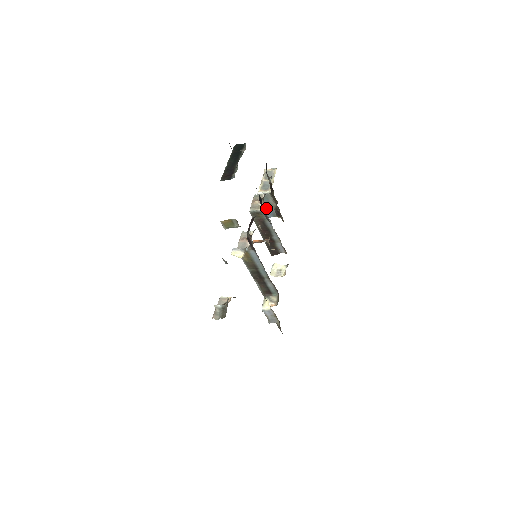
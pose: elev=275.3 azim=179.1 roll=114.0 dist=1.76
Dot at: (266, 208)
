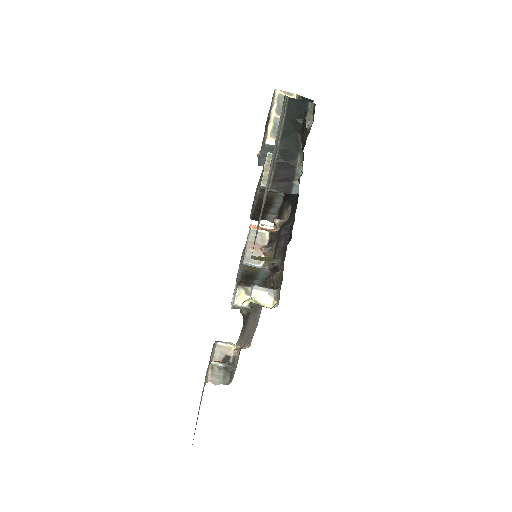
Dot at: (265, 157)
